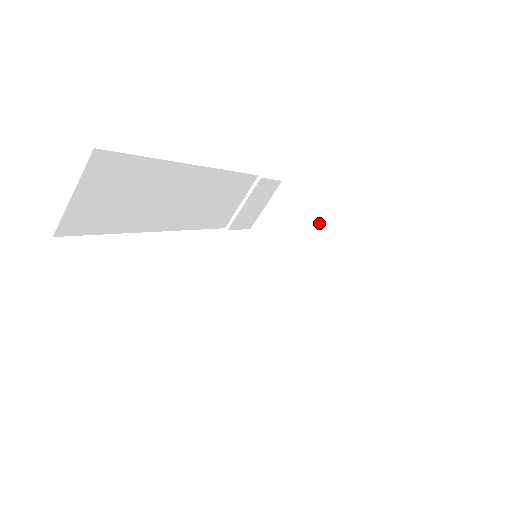
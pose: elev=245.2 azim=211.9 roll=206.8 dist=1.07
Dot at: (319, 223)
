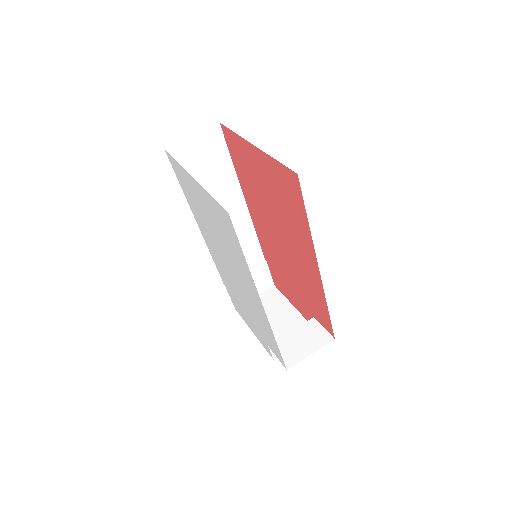
Dot at: (291, 314)
